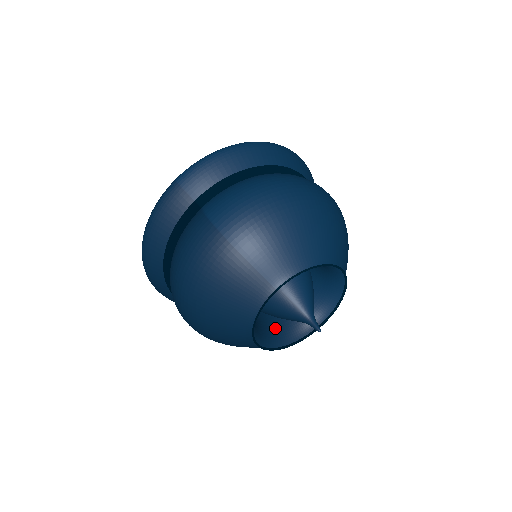
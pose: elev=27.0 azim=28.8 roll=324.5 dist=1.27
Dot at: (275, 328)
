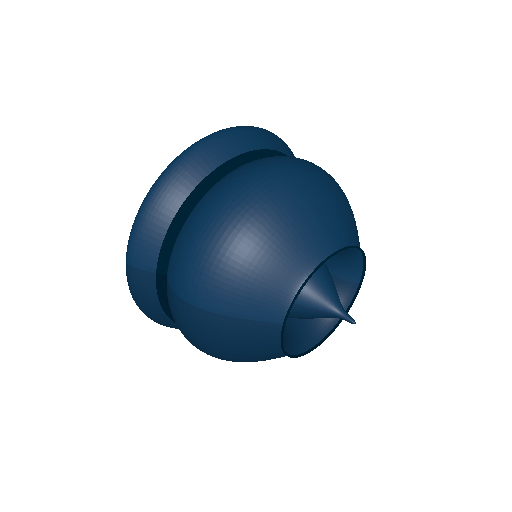
Dot at: occluded
